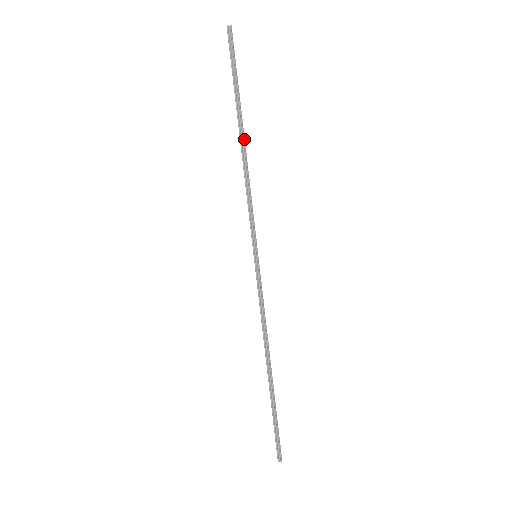
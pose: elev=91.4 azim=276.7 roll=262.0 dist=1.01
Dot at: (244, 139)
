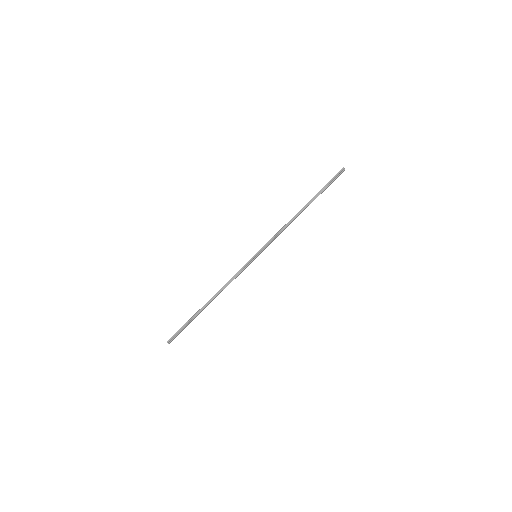
Dot at: occluded
